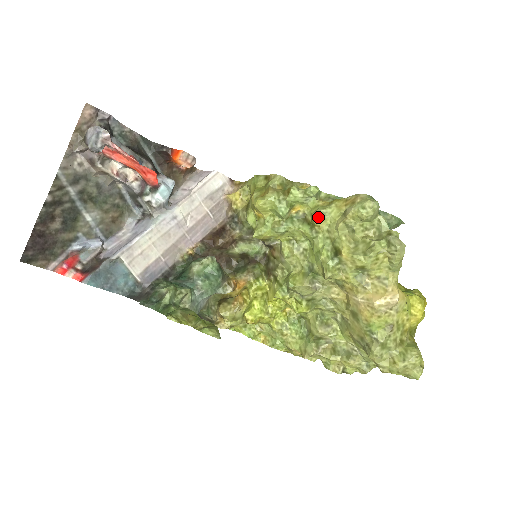
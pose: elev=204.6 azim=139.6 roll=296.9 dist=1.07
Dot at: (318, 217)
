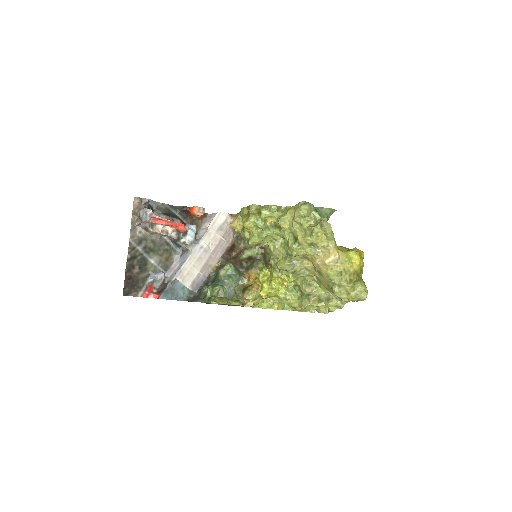
Dot at: (281, 222)
